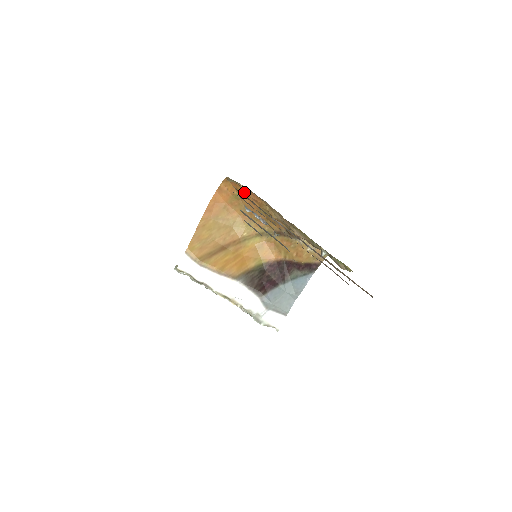
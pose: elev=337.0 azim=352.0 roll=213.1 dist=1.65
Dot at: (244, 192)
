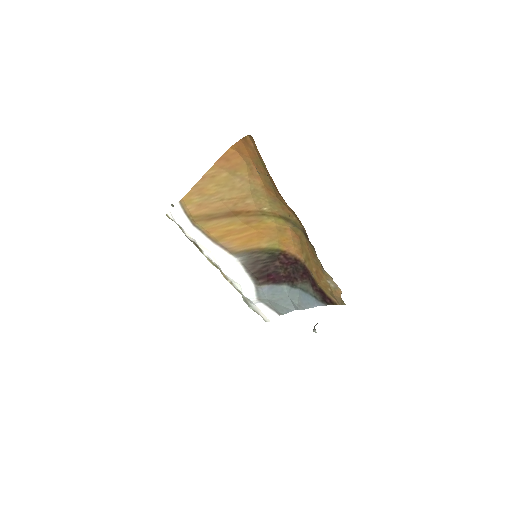
Dot at: occluded
